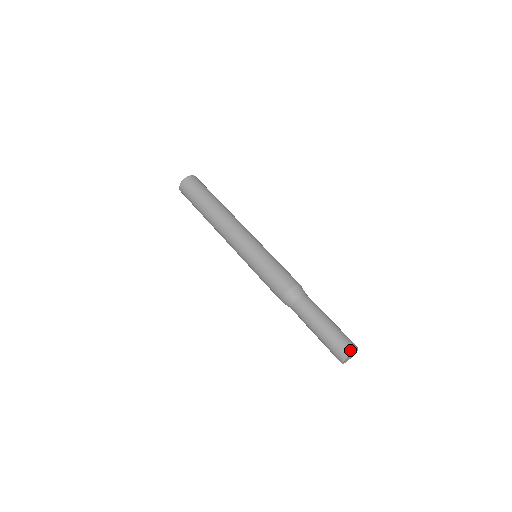
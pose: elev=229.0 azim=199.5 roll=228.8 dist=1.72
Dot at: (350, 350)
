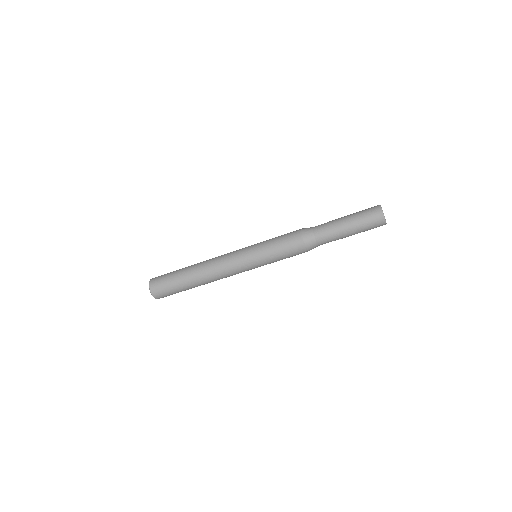
Dot at: (380, 214)
